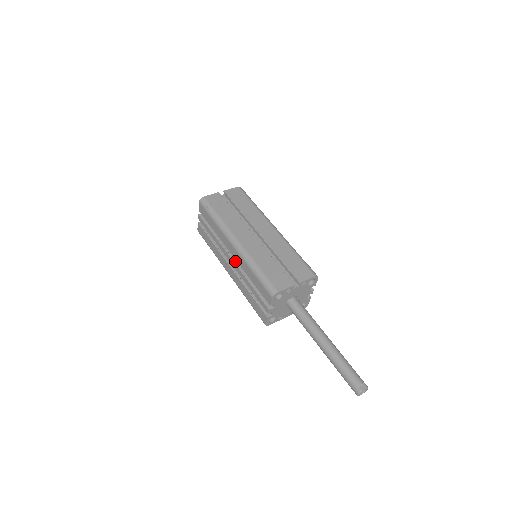
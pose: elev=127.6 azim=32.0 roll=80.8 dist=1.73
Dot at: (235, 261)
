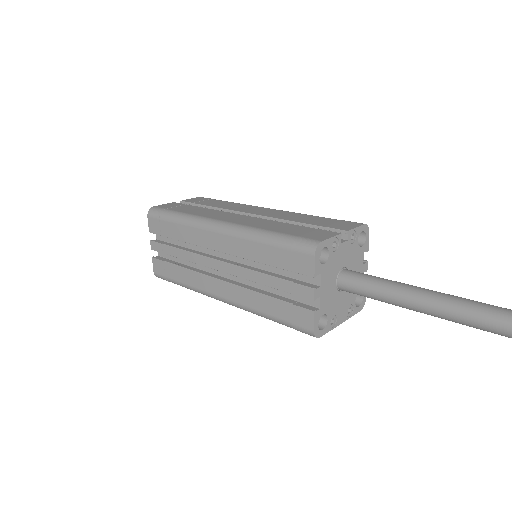
Dot at: (226, 261)
